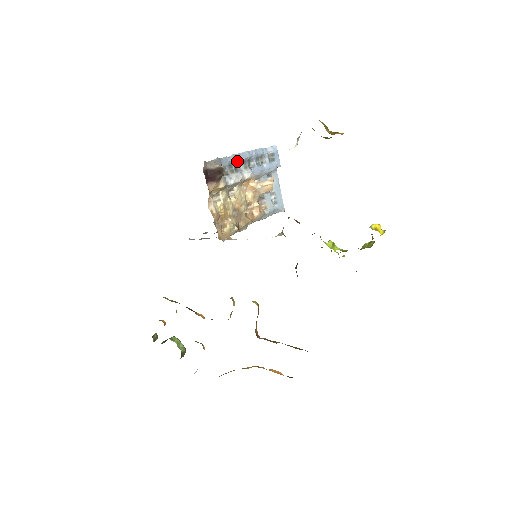
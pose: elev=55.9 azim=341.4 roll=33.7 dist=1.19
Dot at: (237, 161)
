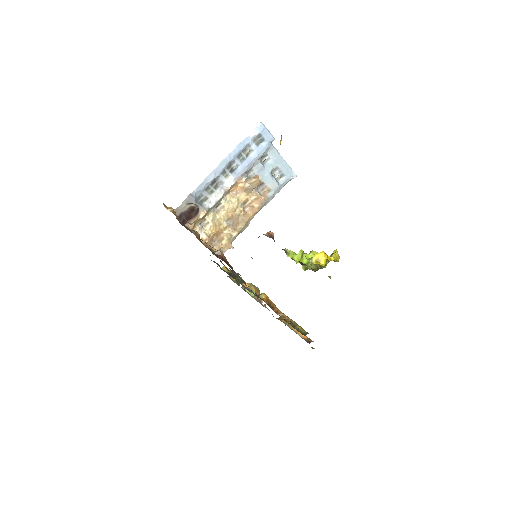
Dot at: (213, 179)
